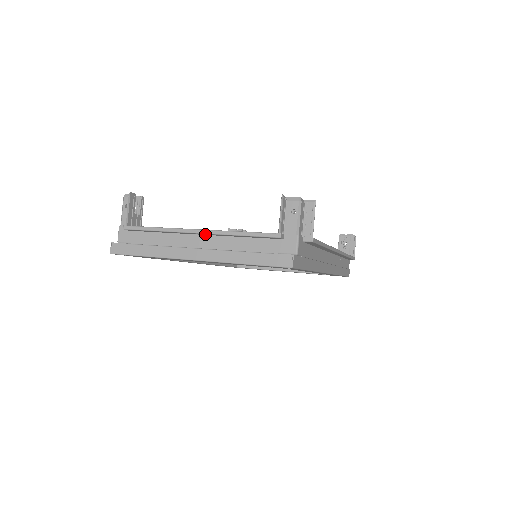
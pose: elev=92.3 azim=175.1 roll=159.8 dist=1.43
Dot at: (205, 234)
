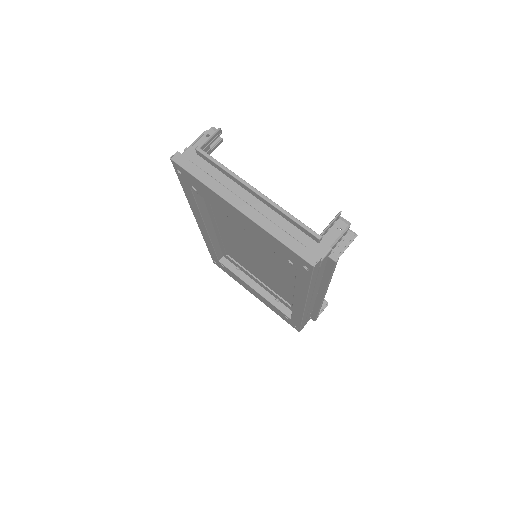
Dot at: (260, 198)
